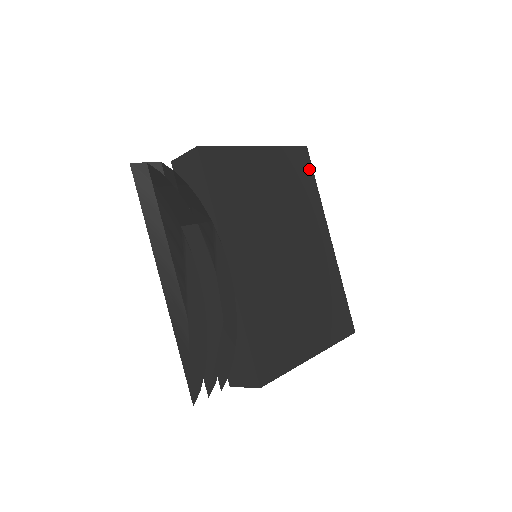
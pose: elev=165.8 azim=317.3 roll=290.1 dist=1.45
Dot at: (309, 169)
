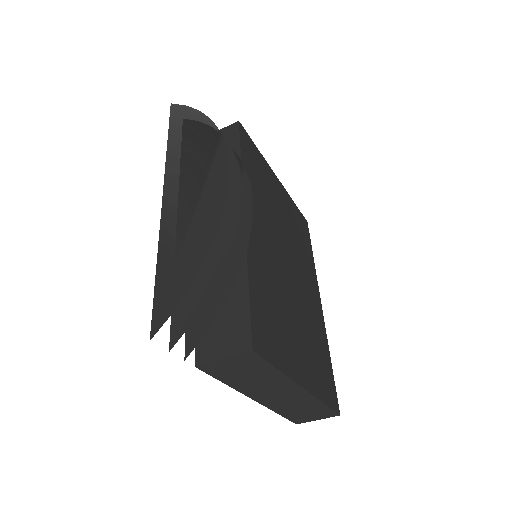
Dot at: (308, 237)
